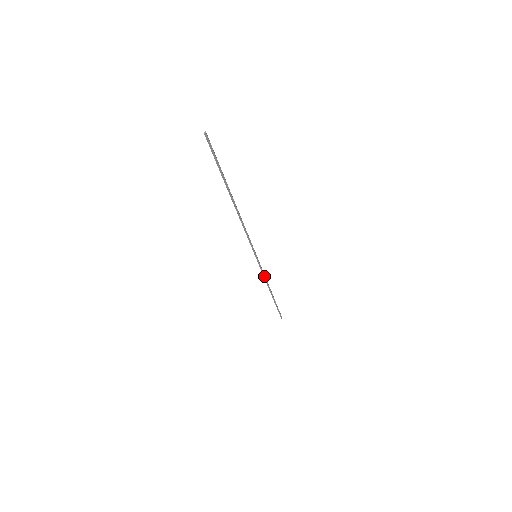
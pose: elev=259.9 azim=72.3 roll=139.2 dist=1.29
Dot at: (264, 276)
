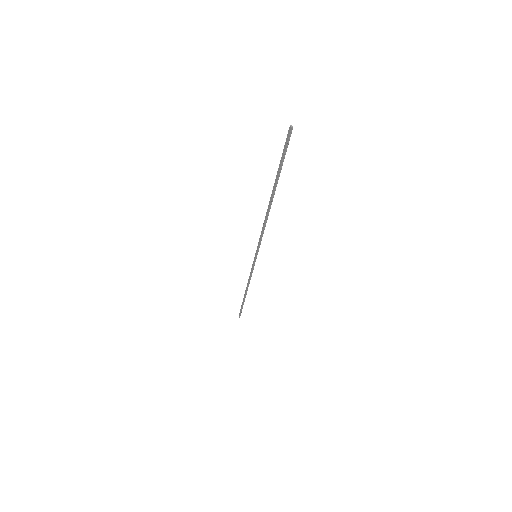
Dot at: (250, 276)
